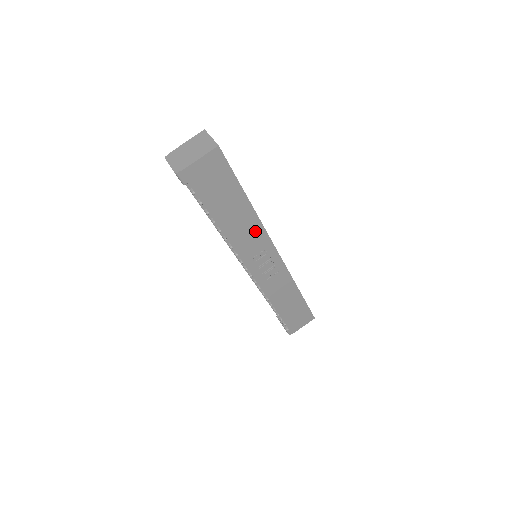
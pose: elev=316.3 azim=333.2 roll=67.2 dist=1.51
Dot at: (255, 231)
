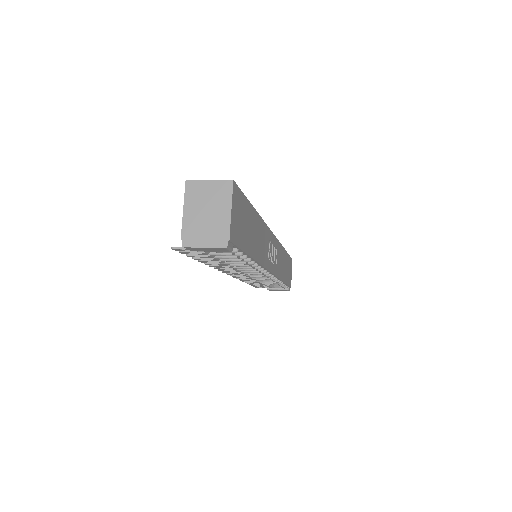
Dot at: (263, 233)
